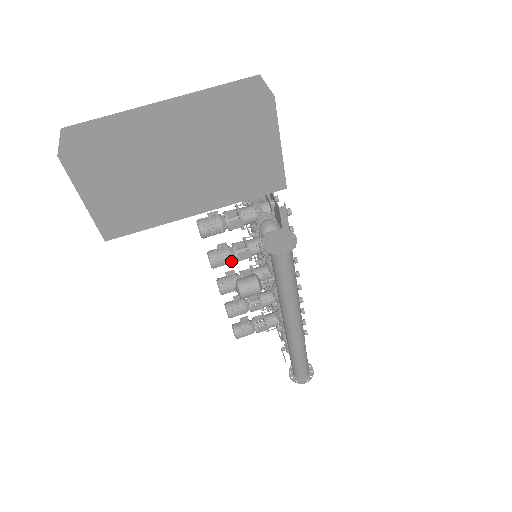
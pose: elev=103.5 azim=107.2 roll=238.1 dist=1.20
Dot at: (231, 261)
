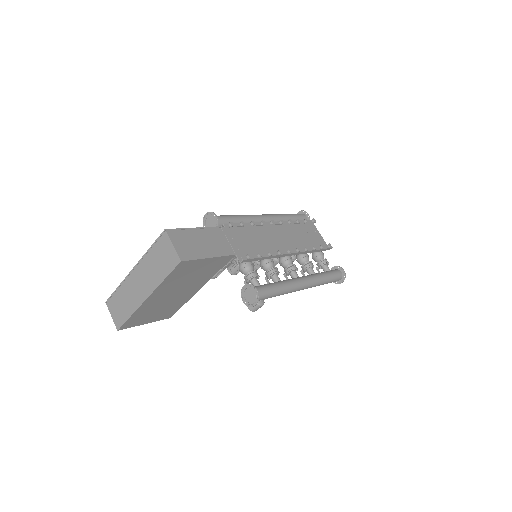
Dot at: occluded
